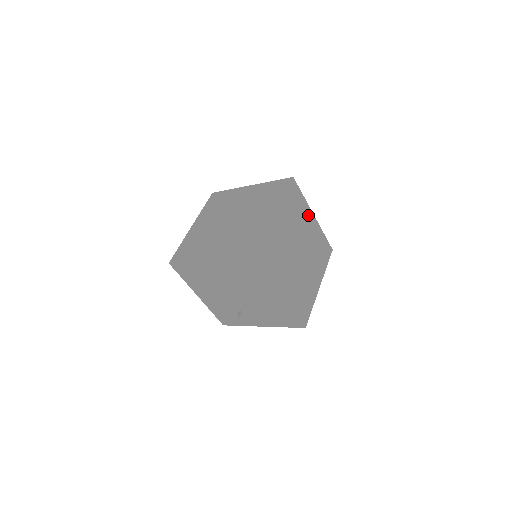
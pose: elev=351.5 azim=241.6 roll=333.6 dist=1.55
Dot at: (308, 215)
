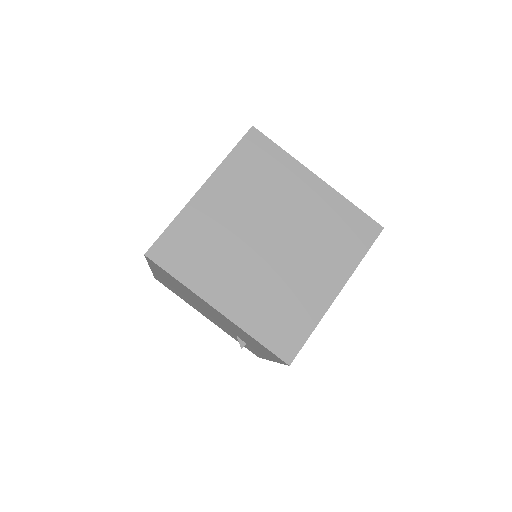
Dot at: (299, 178)
